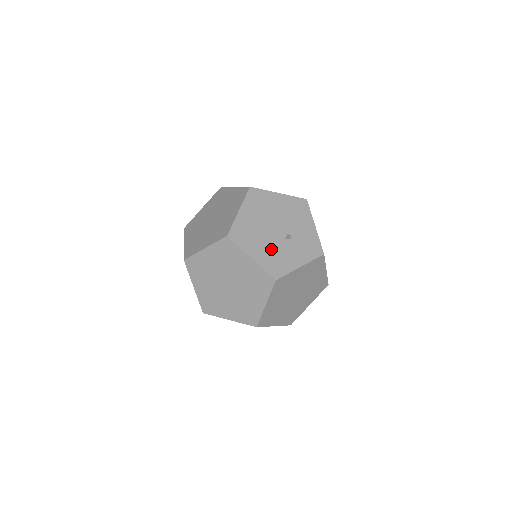
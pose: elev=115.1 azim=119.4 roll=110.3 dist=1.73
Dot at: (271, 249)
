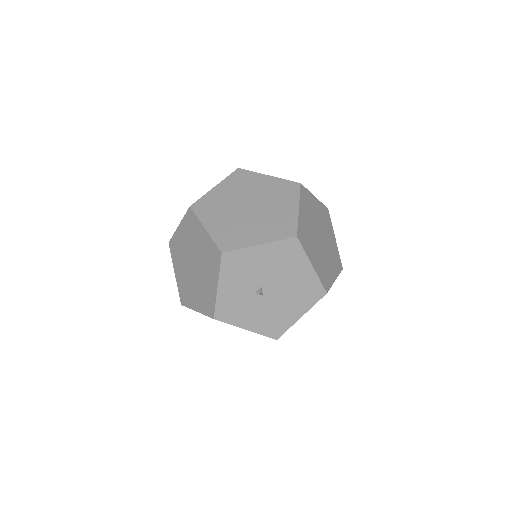
Dot at: occluded
